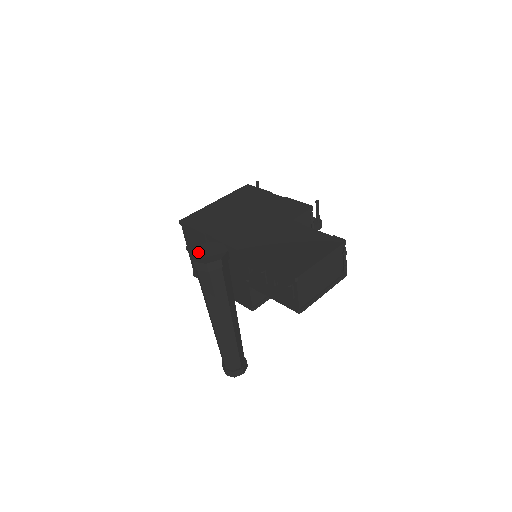
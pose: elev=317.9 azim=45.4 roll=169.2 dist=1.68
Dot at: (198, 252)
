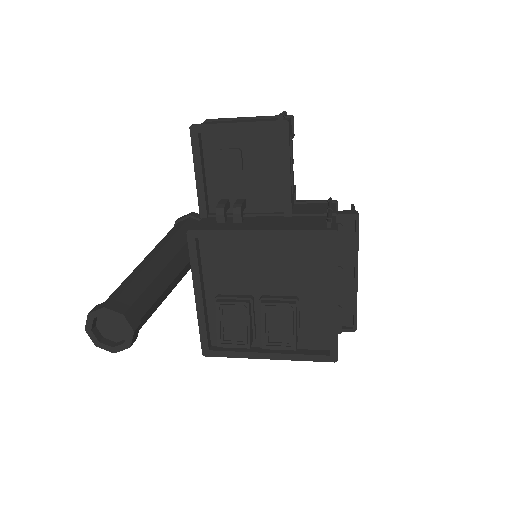
Dot at: occluded
